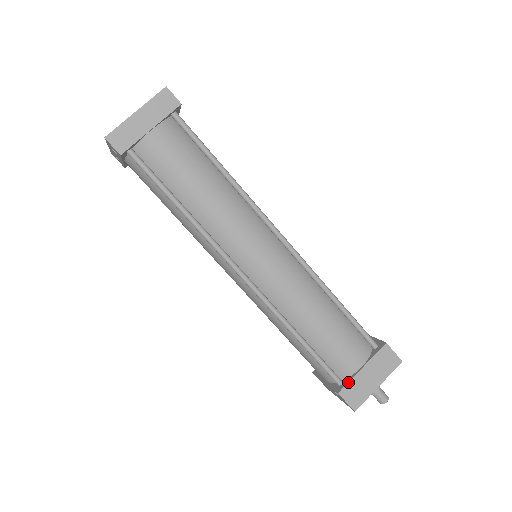
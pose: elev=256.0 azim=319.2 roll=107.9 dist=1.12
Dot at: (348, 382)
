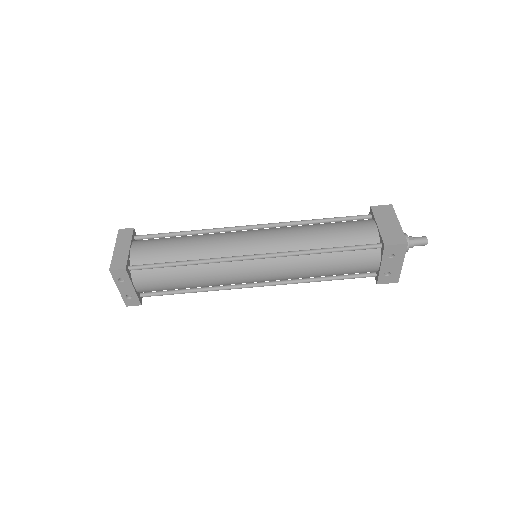
Dot at: (381, 237)
